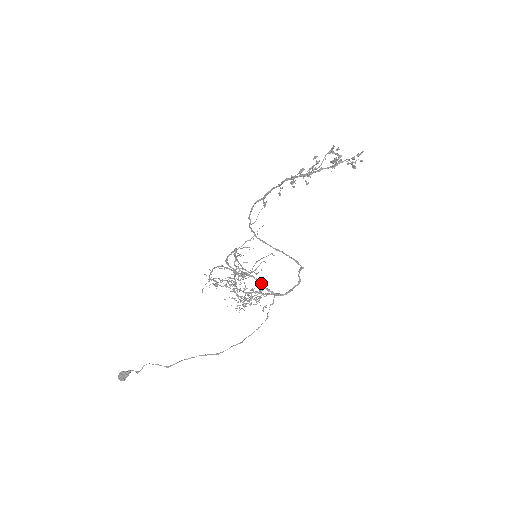
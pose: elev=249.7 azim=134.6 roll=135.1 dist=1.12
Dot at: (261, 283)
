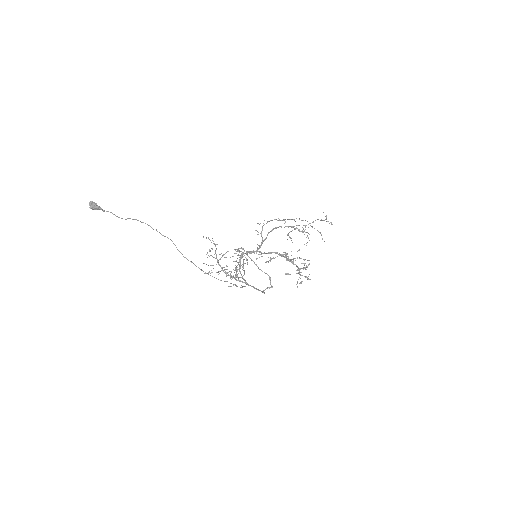
Dot at: occluded
